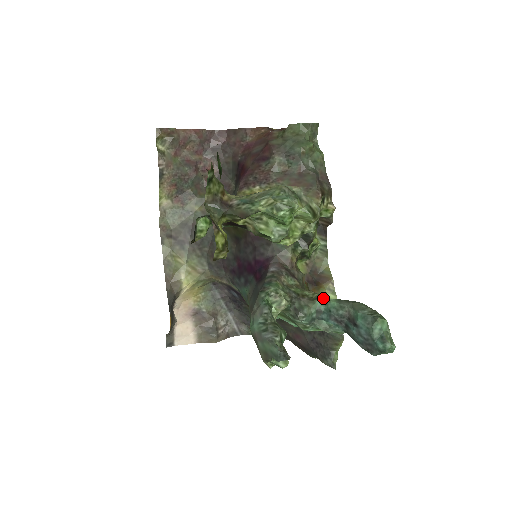
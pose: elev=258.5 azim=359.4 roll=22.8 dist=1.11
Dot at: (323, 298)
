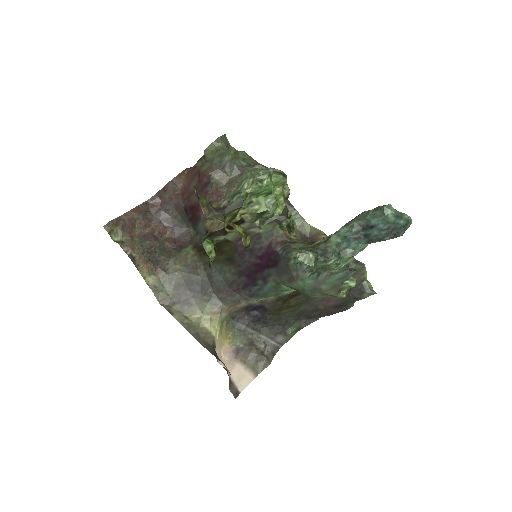
Dot at: (333, 234)
